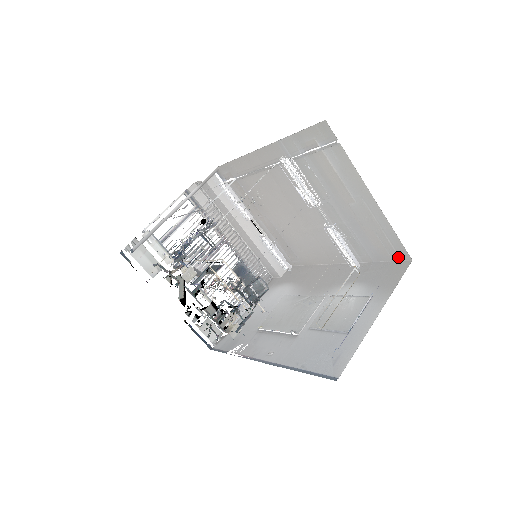
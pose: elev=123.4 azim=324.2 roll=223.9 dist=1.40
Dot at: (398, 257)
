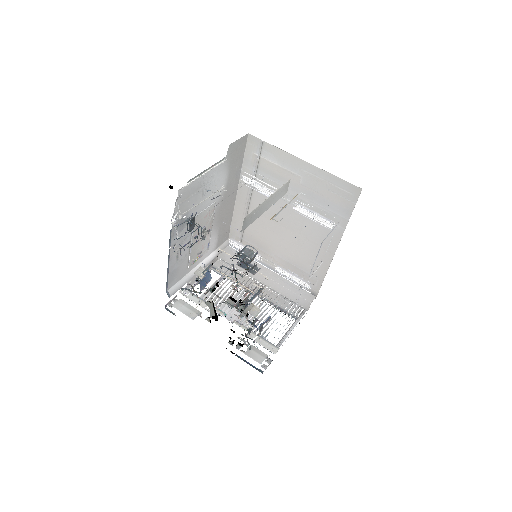
Dot at: (355, 197)
